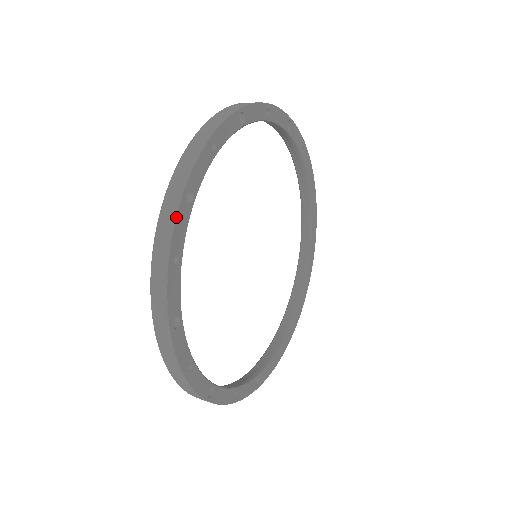
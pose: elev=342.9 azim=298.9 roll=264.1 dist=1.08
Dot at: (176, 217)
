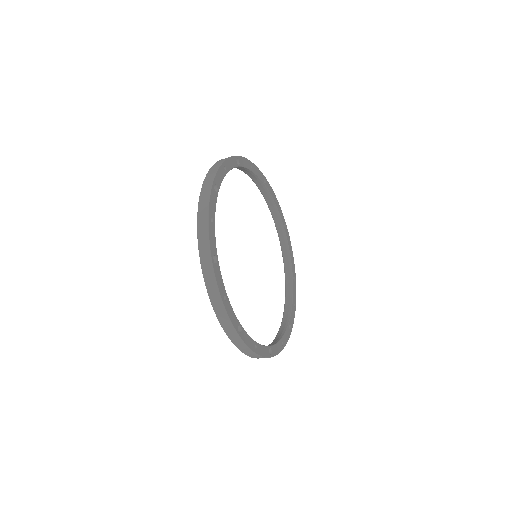
Dot at: (215, 276)
